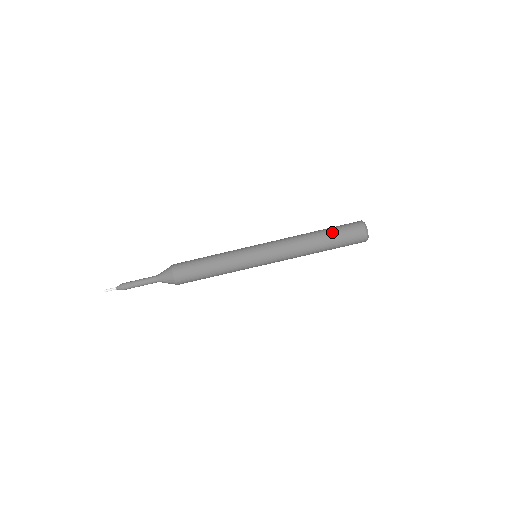
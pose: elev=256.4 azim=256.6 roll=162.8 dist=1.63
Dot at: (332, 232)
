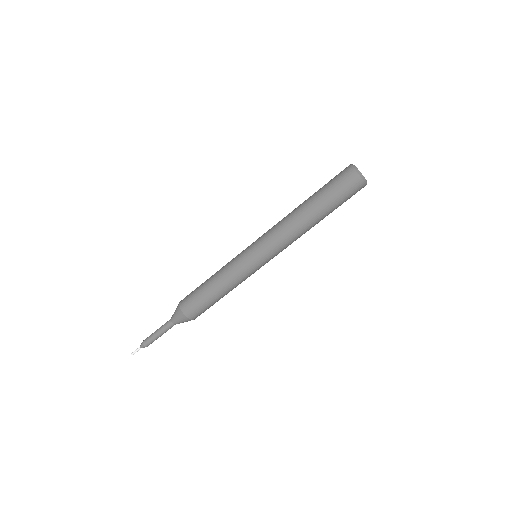
Dot at: (320, 192)
